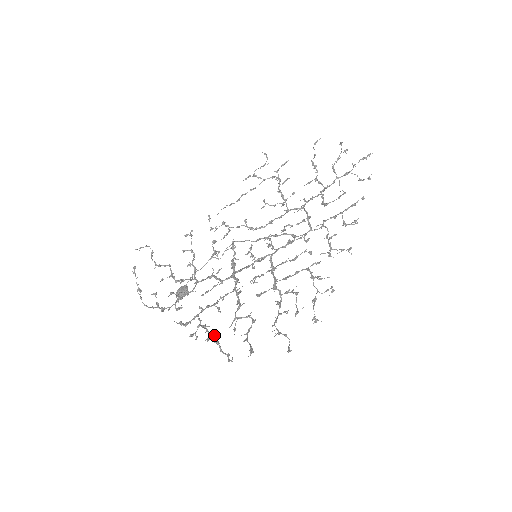
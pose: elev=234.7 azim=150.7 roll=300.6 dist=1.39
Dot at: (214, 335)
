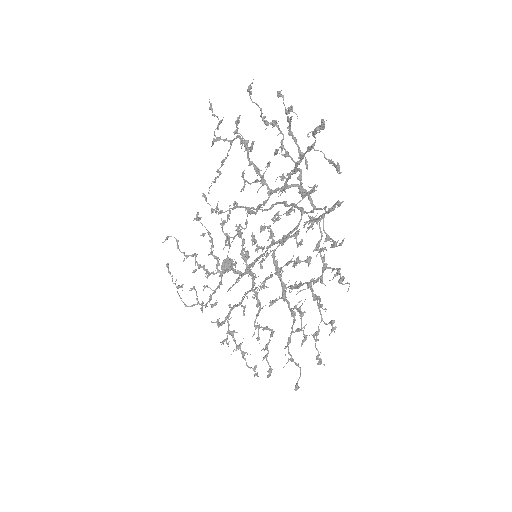
Dot at: (241, 343)
